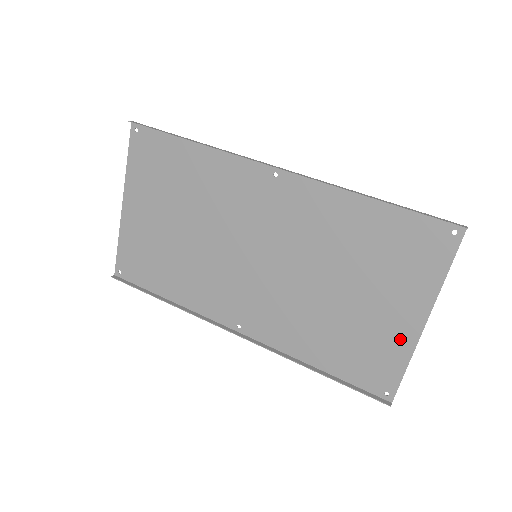
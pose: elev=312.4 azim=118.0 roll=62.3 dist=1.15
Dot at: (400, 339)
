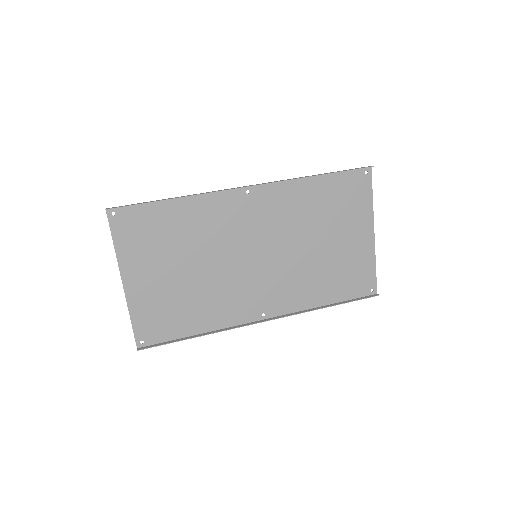
Dot at: (365, 252)
